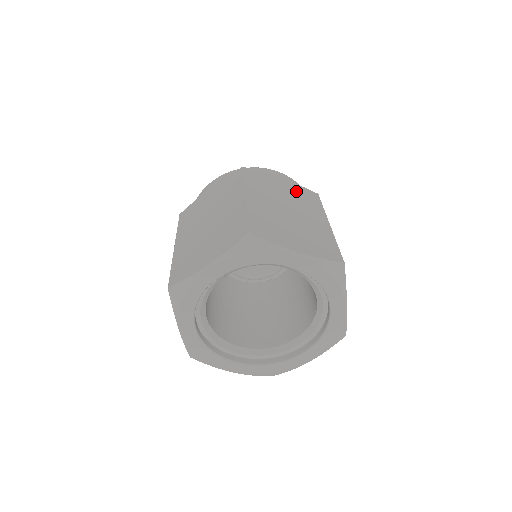
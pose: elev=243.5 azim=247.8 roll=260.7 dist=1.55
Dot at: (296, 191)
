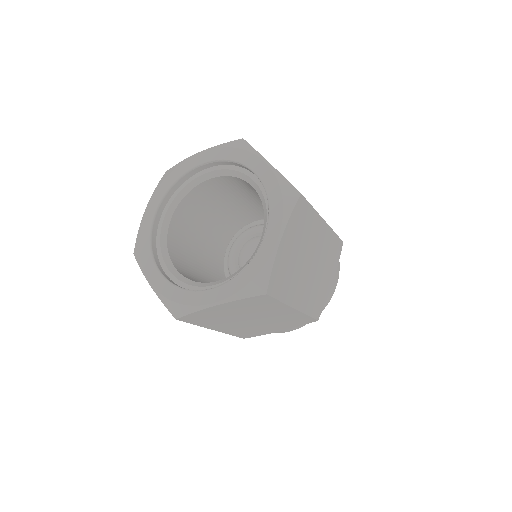
Dot at: occluded
